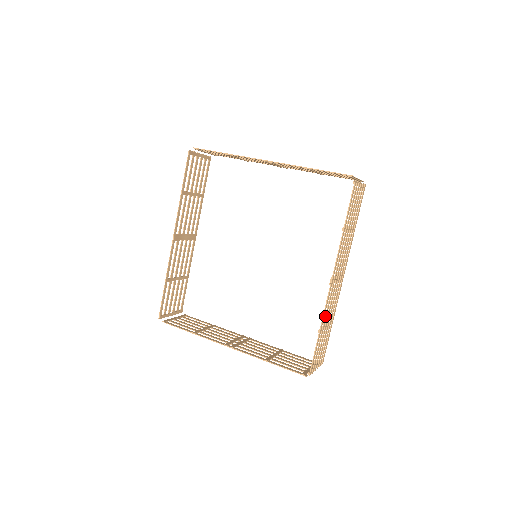
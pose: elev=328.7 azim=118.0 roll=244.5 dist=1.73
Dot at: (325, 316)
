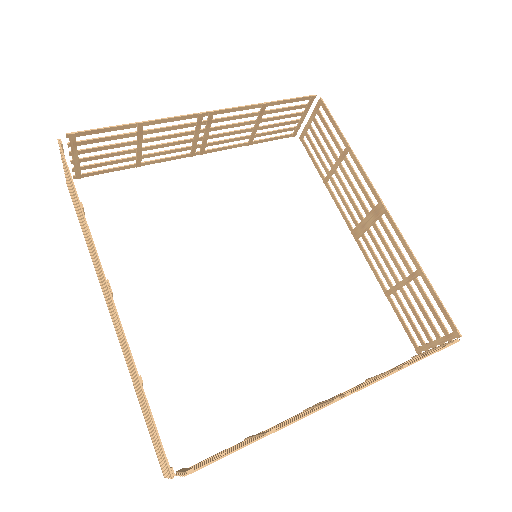
Dot at: (404, 257)
